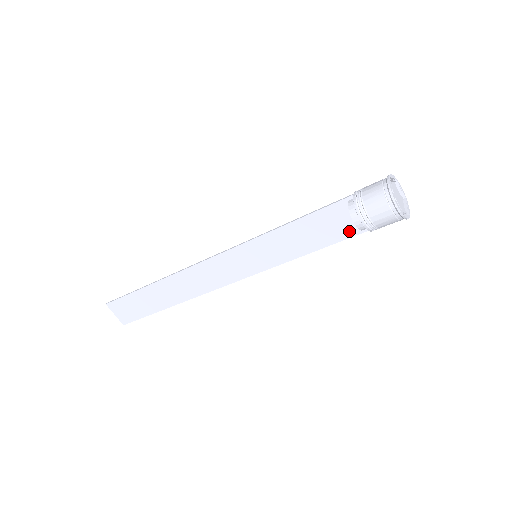
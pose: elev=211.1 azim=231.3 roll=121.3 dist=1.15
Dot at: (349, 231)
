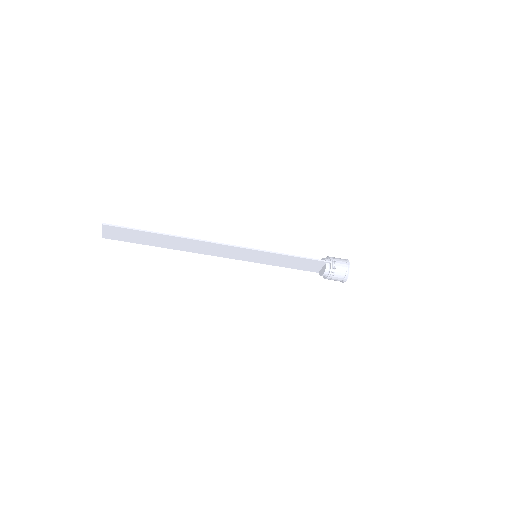
Dot at: (312, 270)
